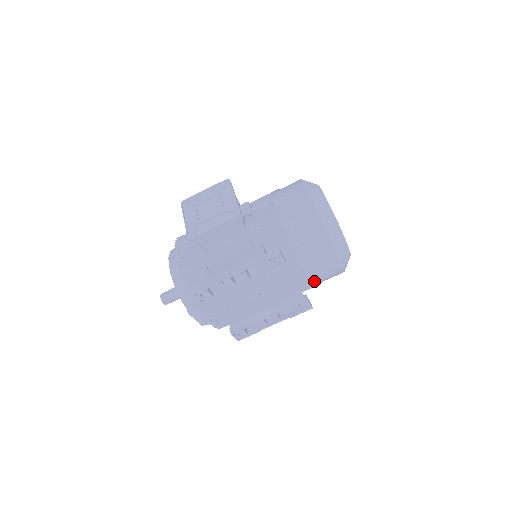
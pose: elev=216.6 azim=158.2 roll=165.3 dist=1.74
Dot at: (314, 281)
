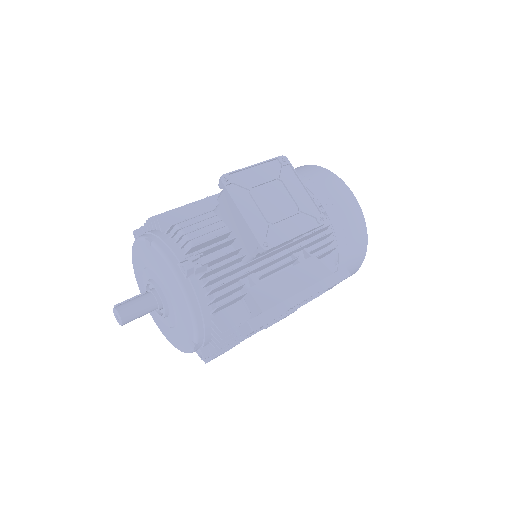
Dot at: occluded
